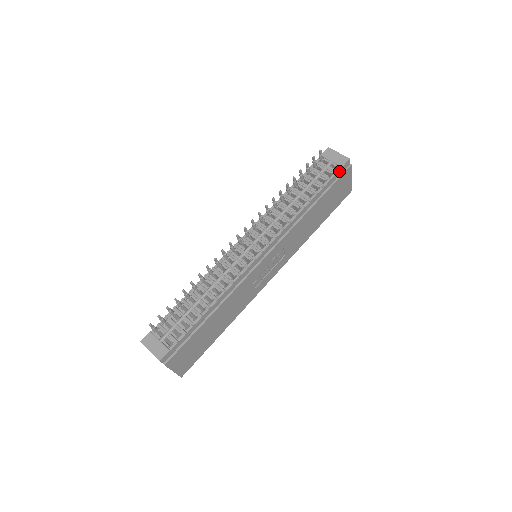
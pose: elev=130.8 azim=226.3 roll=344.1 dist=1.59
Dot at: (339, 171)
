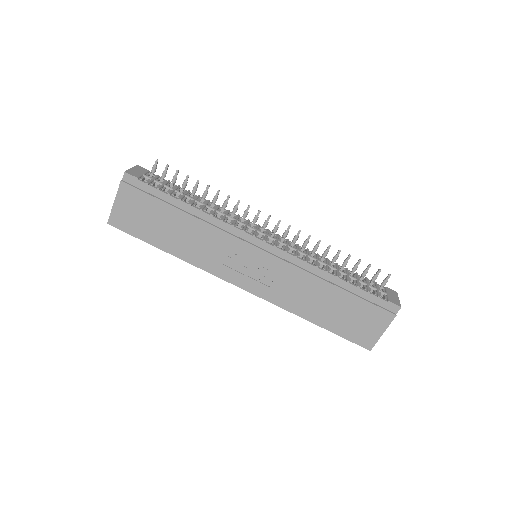
Dot at: (382, 300)
